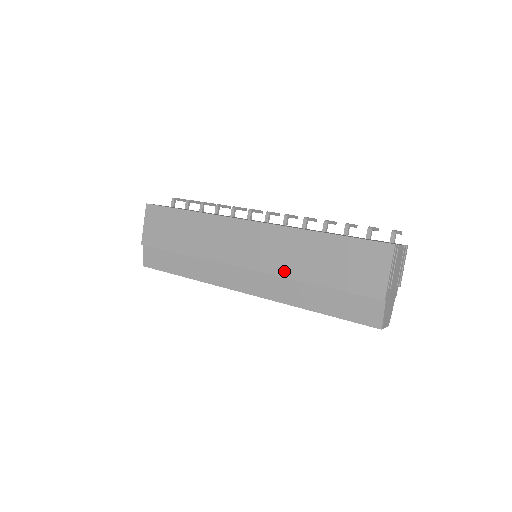
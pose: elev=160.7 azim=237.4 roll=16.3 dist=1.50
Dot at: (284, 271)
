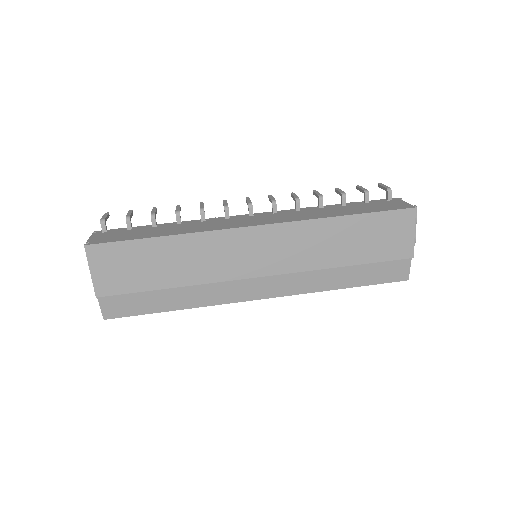
Dot at: (310, 265)
